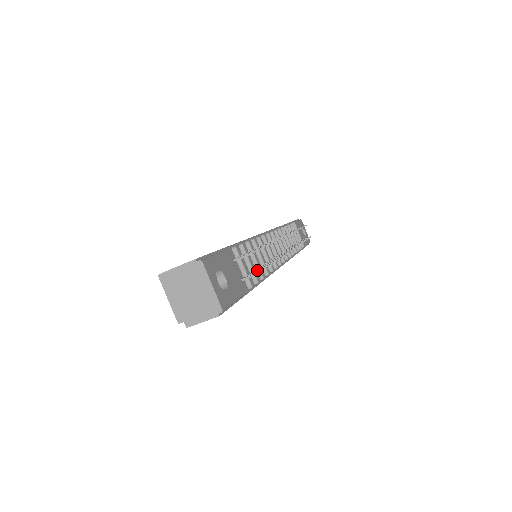
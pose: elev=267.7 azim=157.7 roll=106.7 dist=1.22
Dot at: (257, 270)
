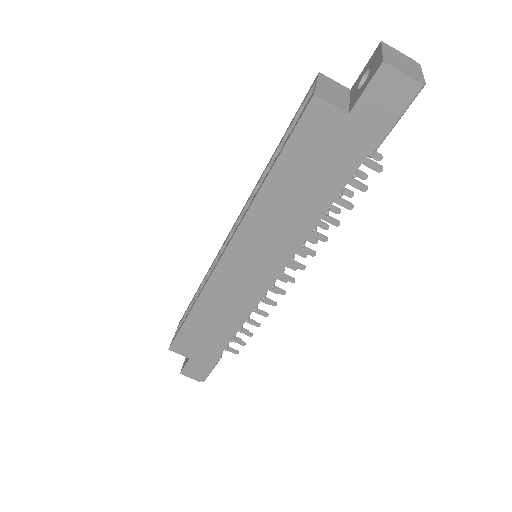
Dot at: occluded
